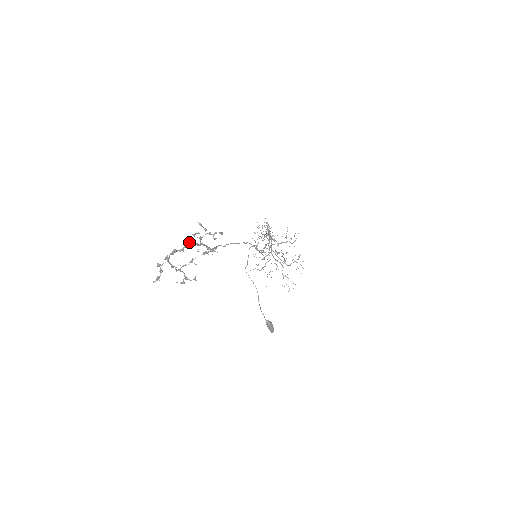
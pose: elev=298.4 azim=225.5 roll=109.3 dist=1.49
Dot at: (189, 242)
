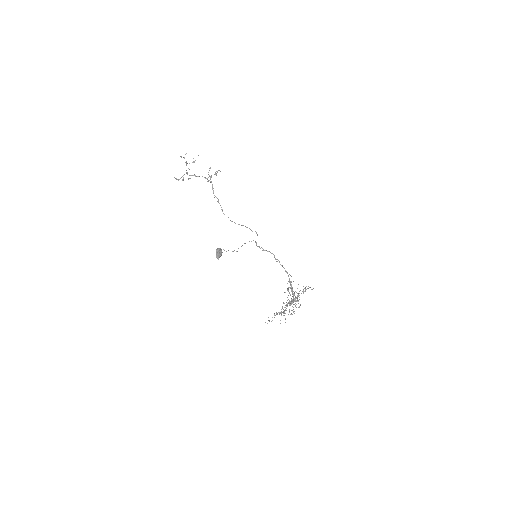
Dot at: (204, 177)
